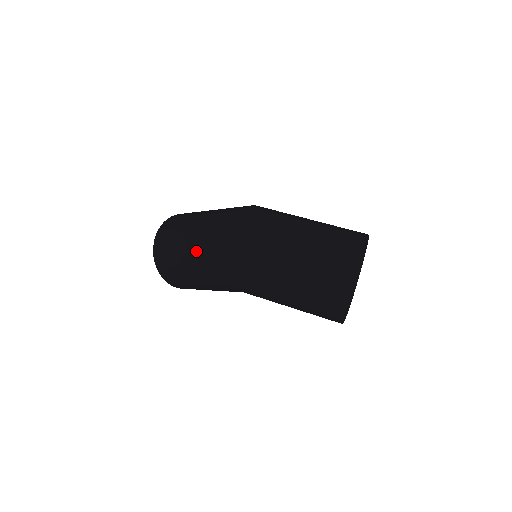
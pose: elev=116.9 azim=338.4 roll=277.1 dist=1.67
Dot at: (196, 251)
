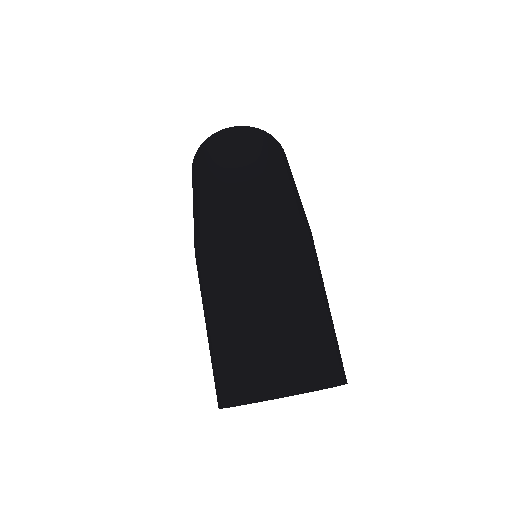
Dot at: (207, 189)
